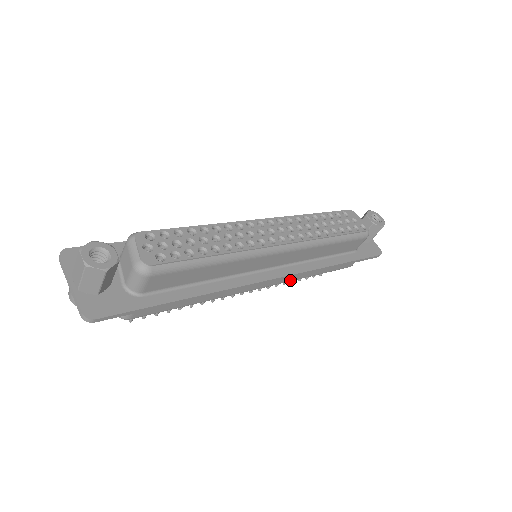
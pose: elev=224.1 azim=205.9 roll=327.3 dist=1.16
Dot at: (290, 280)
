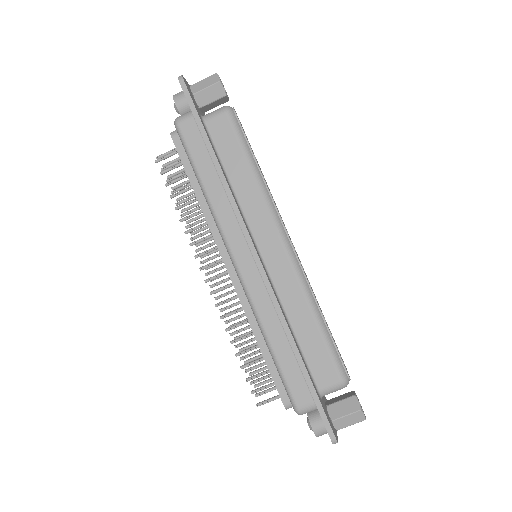
Dot at: (254, 300)
